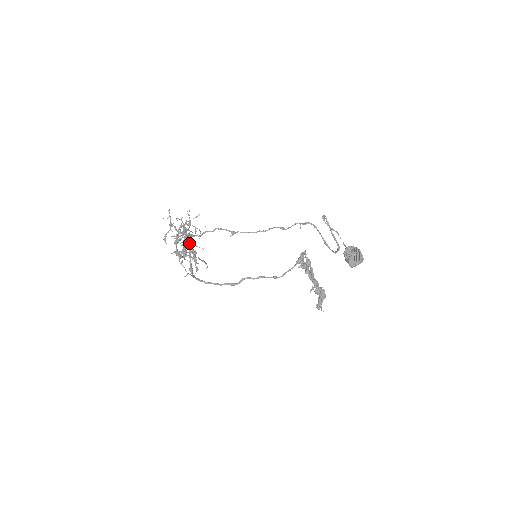
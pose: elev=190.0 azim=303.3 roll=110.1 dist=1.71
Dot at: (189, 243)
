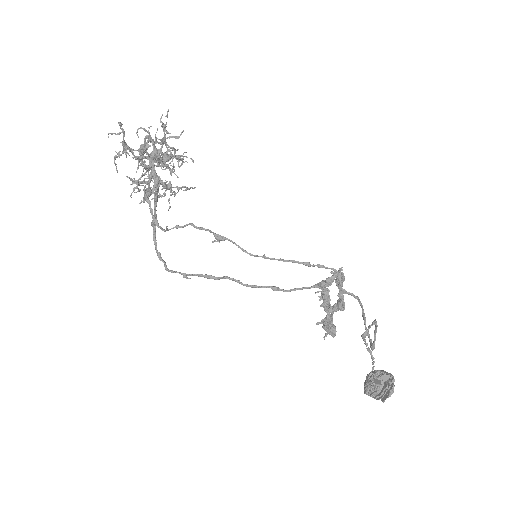
Dot at: occluded
